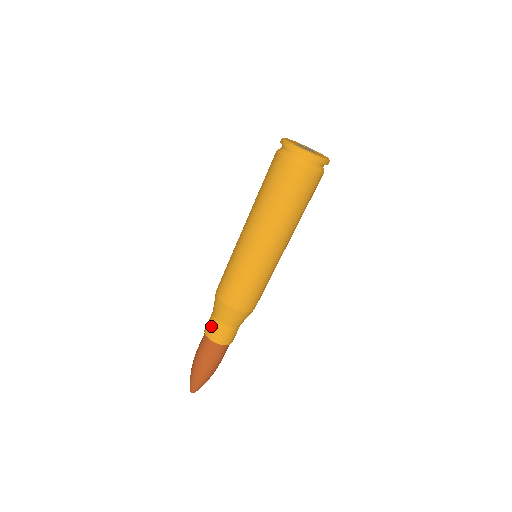
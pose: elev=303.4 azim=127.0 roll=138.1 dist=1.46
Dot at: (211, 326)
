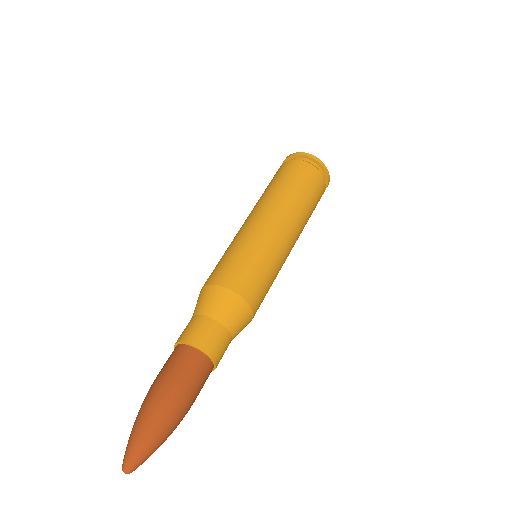
Dot at: (190, 326)
